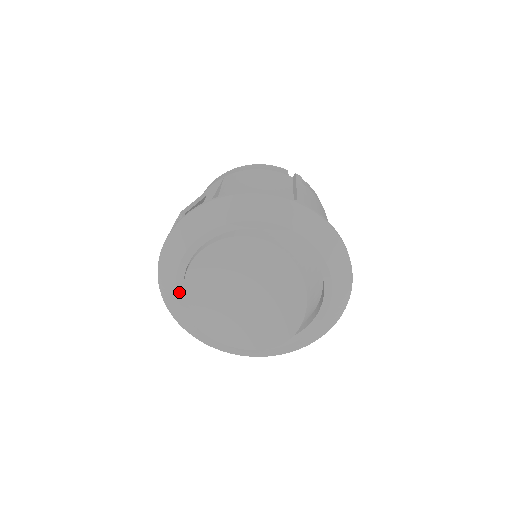
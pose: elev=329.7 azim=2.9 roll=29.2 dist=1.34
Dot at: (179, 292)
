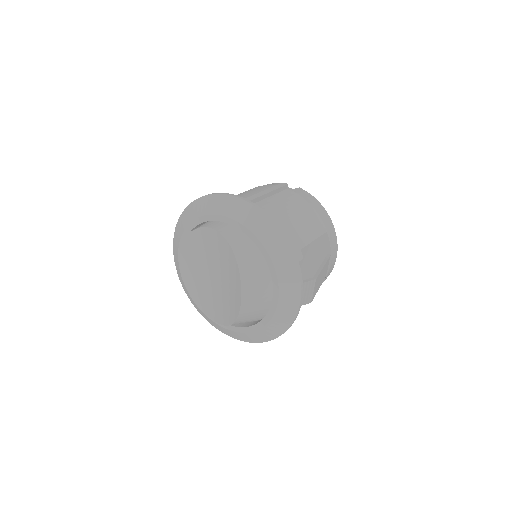
Dot at: occluded
